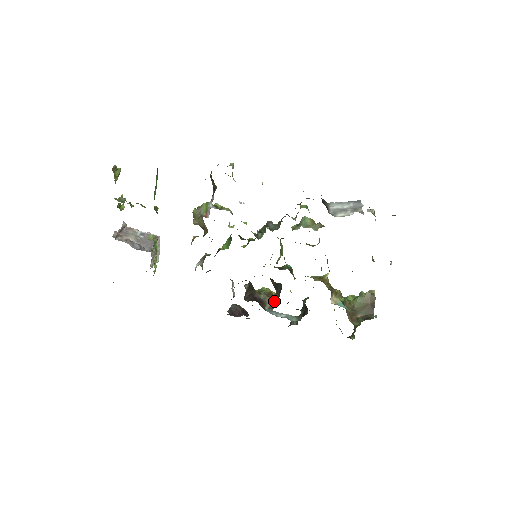
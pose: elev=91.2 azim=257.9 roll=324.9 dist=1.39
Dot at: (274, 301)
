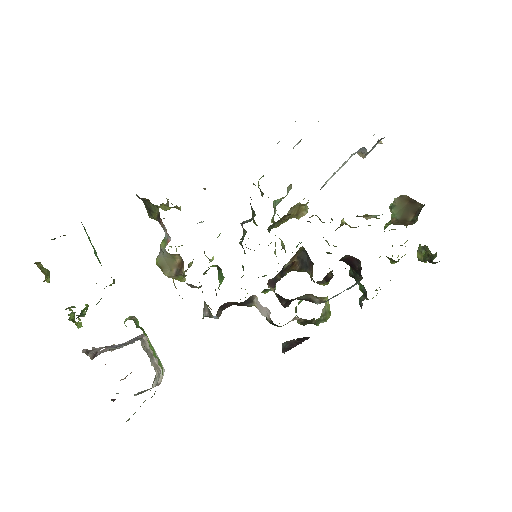
Dot at: (320, 297)
